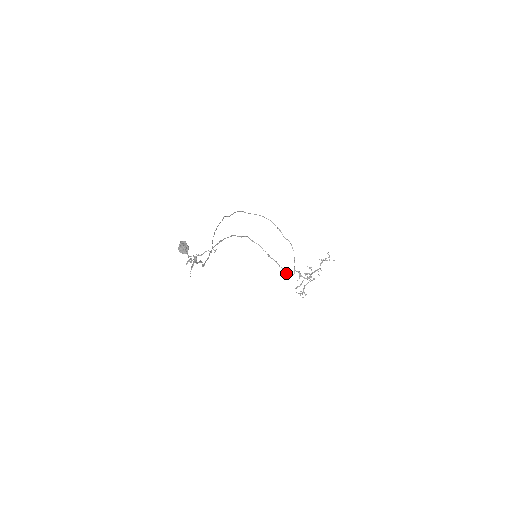
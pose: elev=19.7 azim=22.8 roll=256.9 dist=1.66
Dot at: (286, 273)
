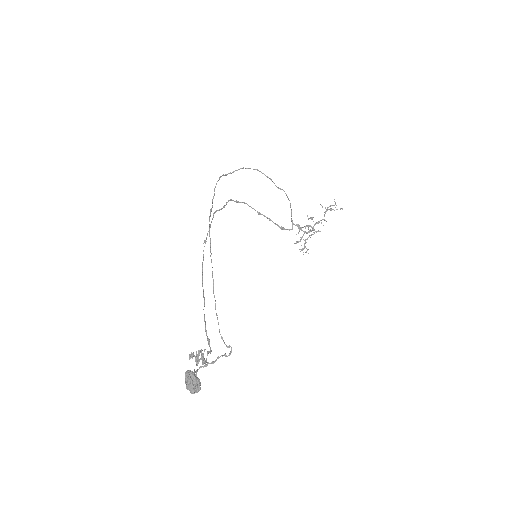
Dot at: (282, 229)
